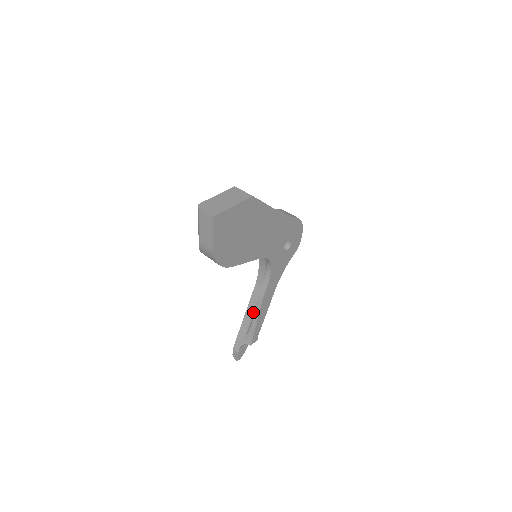
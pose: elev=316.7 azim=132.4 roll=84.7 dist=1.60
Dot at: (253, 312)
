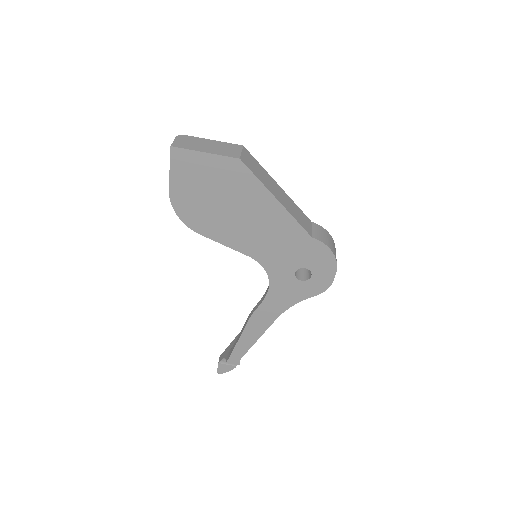
Dot at: occluded
